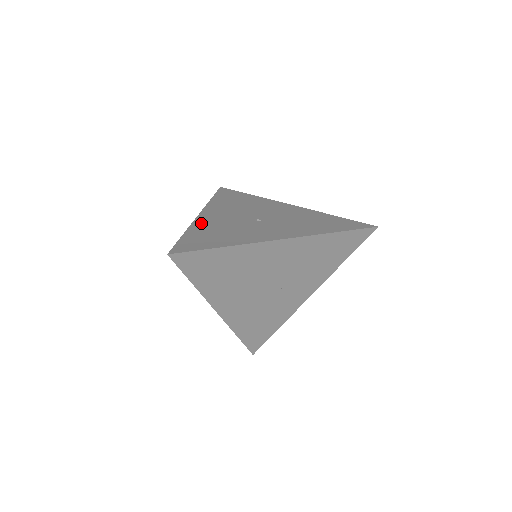
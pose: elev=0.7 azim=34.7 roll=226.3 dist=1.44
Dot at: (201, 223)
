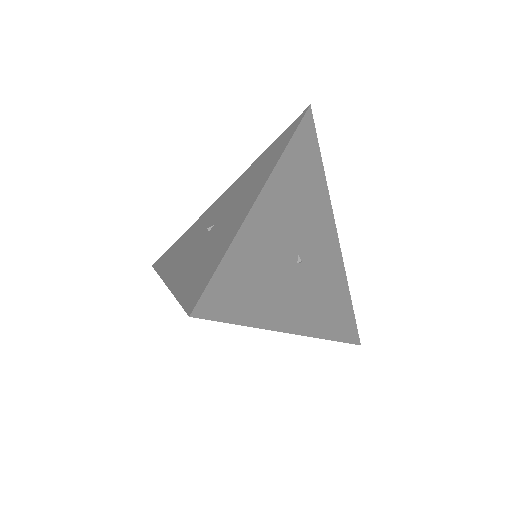
Dot at: (253, 228)
